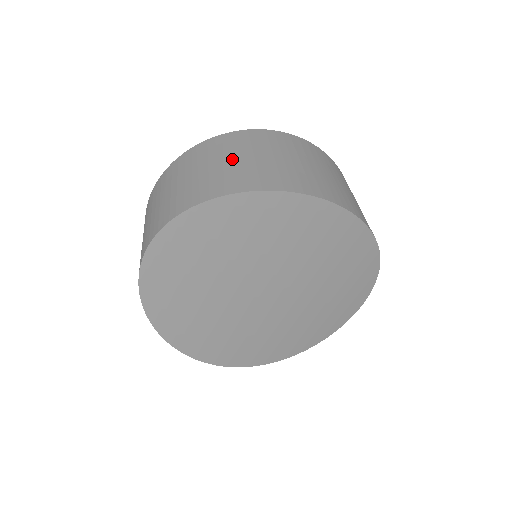
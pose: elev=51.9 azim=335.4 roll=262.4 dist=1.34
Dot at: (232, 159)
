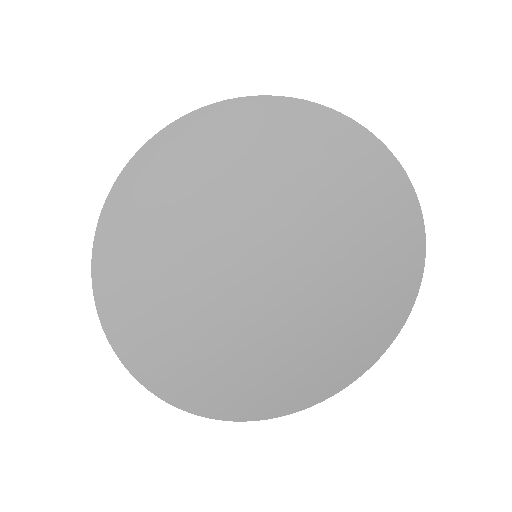
Dot at: occluded
